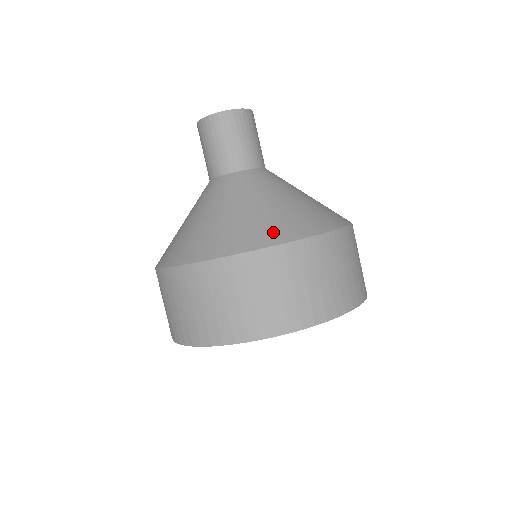
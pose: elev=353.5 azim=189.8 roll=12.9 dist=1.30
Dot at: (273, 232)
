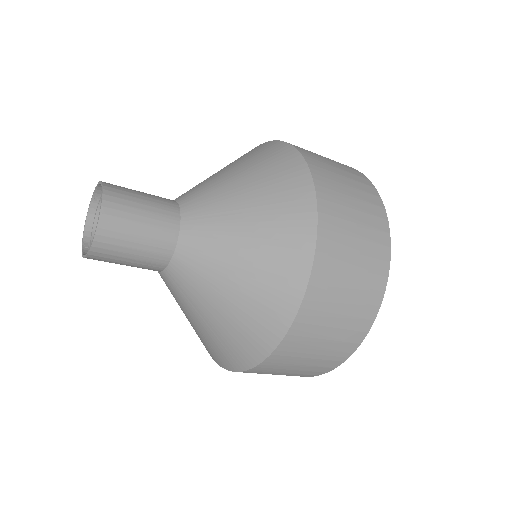
Dot at: (296, 232)
